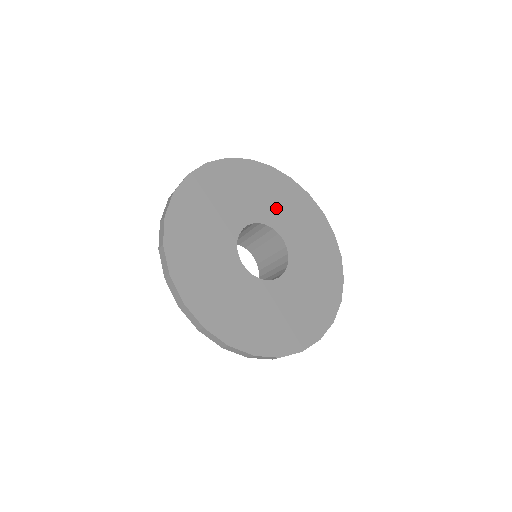
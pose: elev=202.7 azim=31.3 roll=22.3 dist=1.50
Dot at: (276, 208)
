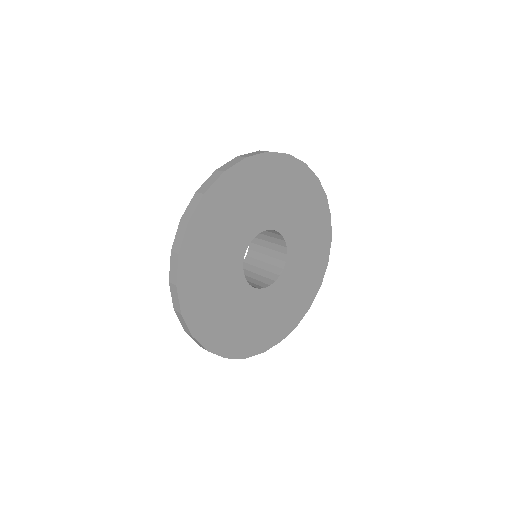
Dot at: (293, 213)
